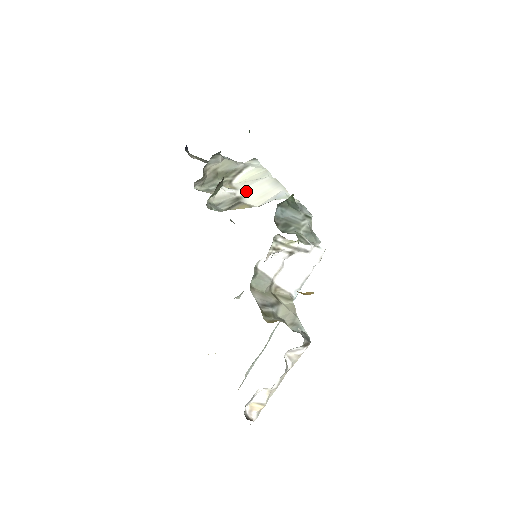
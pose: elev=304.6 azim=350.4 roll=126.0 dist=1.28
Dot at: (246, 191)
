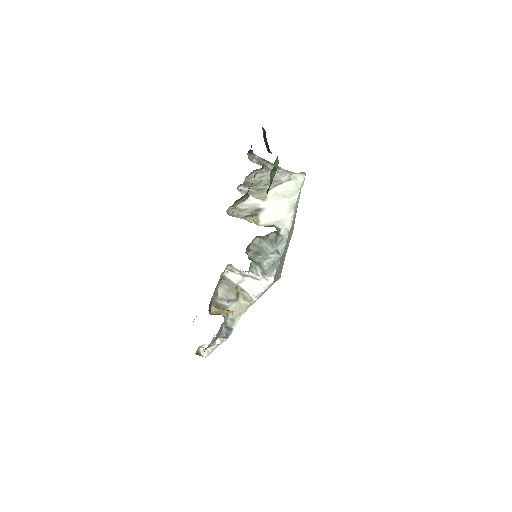
Dot at: (269, 205)
